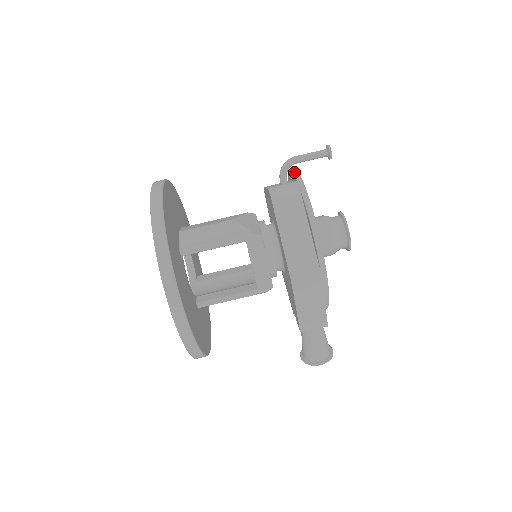
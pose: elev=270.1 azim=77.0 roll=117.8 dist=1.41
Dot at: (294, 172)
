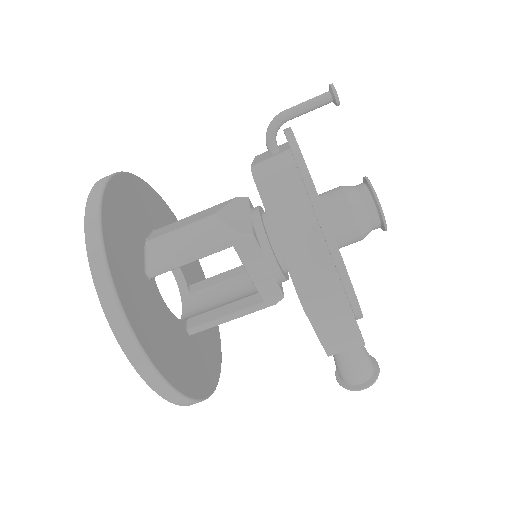
Dot at: (287, 134)
